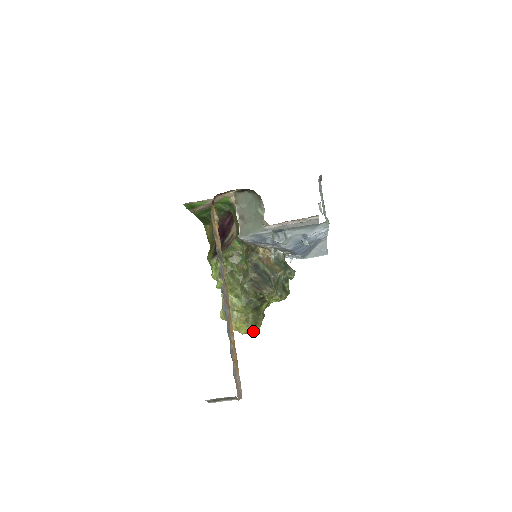
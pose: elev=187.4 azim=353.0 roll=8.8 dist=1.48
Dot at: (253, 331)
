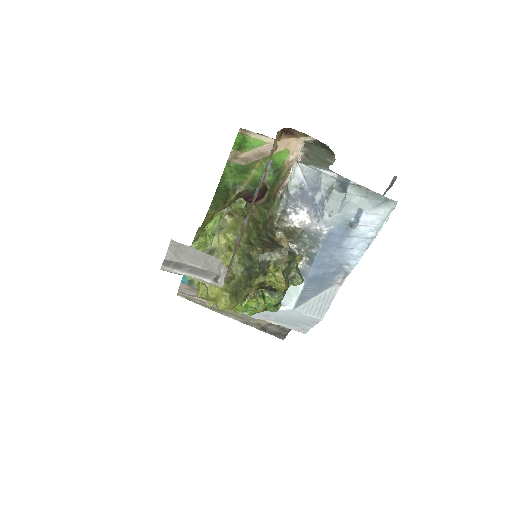
Dot at: (227, 299)
